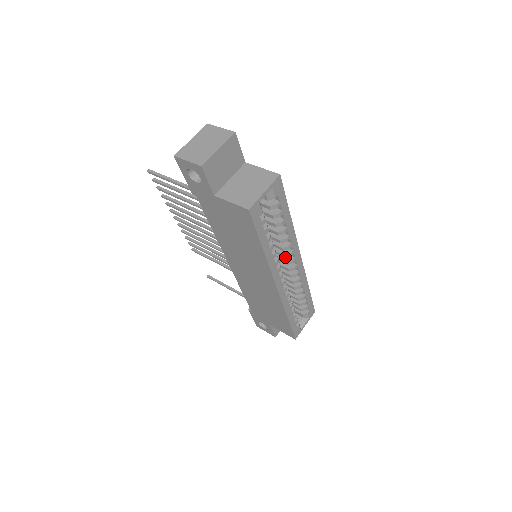
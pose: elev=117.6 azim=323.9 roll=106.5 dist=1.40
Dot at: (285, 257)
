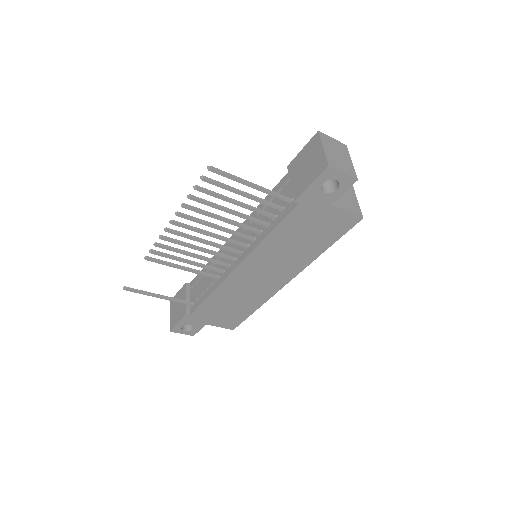
Dot at: occluded
